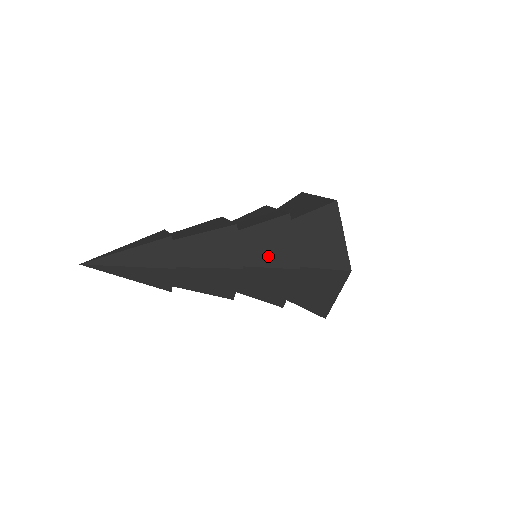
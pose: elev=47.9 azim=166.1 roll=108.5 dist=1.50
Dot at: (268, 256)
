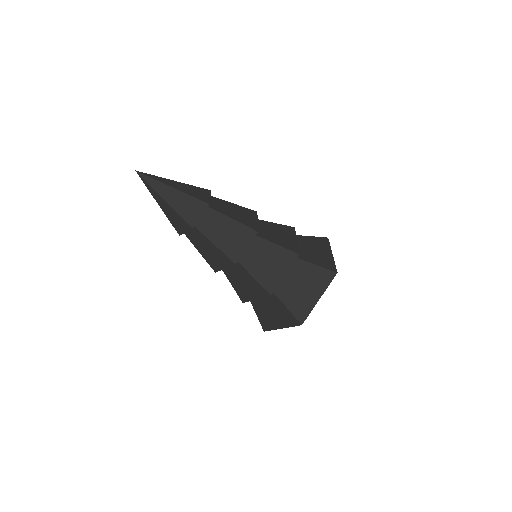
Dot at: (259, 269)
